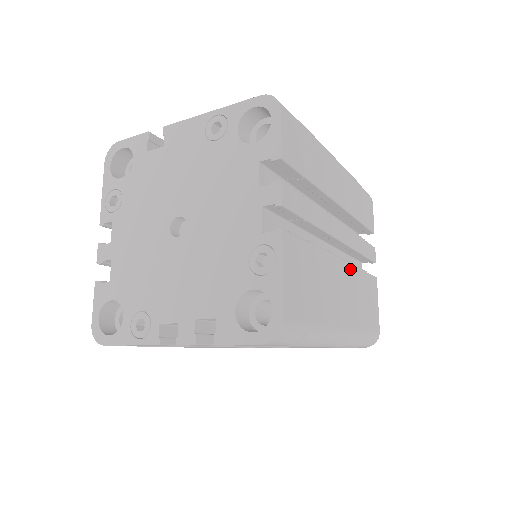
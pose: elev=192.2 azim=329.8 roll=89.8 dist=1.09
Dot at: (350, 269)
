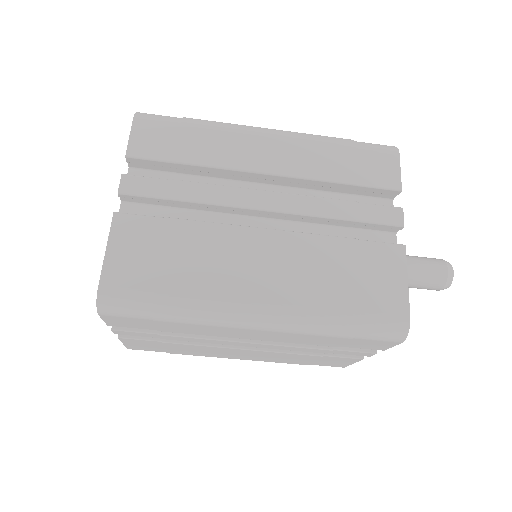
Dot at: (291, 238)
